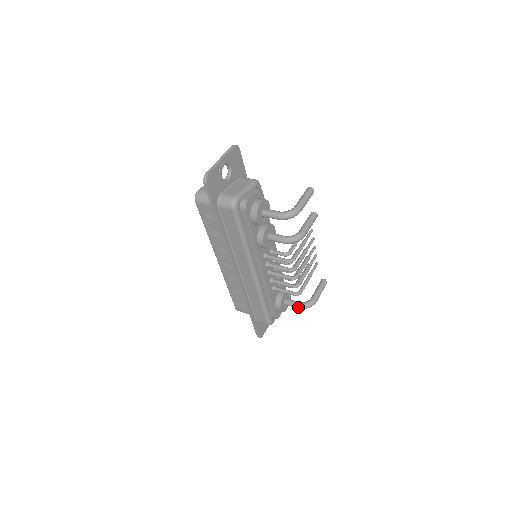
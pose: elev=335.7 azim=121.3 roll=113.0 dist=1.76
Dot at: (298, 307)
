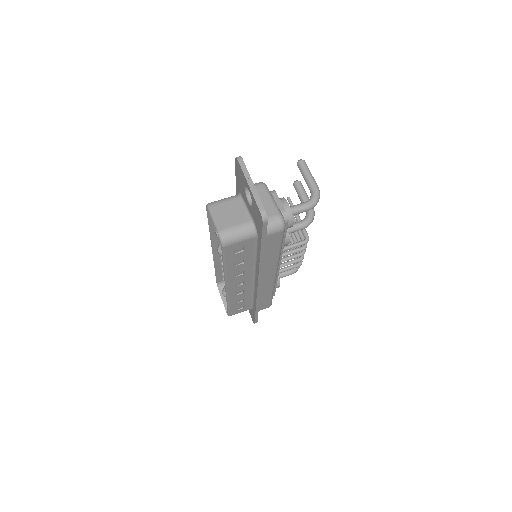
Dot at: (292, 273)
